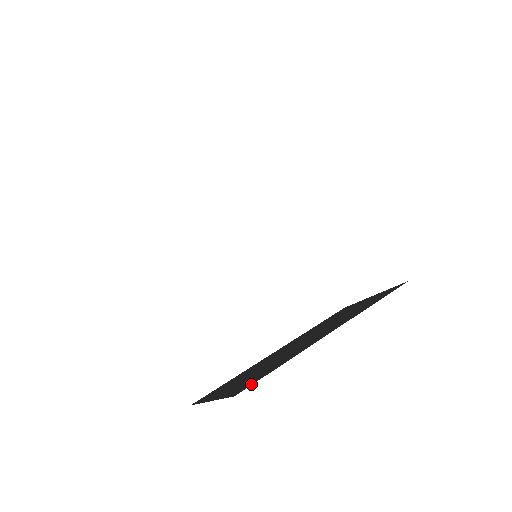
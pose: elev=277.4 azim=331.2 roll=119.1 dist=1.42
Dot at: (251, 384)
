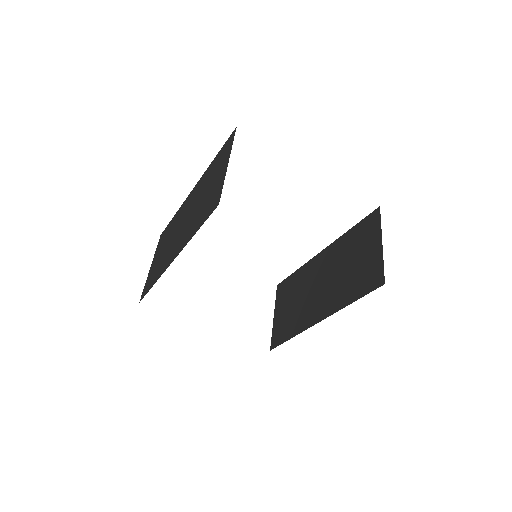
Dot at: (277, 345)
